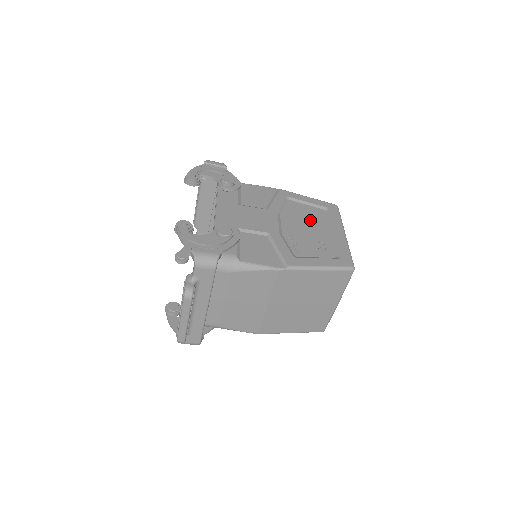
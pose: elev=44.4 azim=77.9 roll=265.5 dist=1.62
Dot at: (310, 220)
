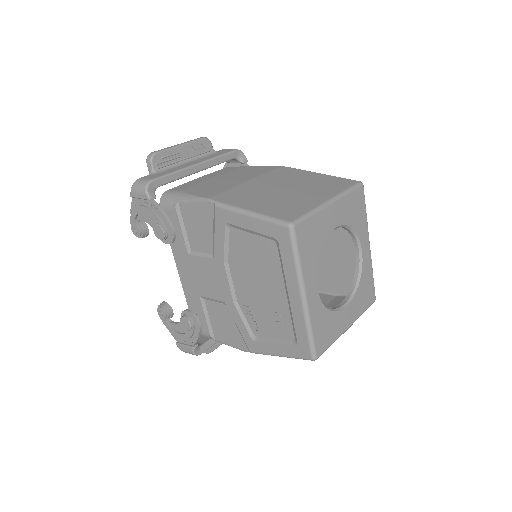
Dot at: (260, 270)
